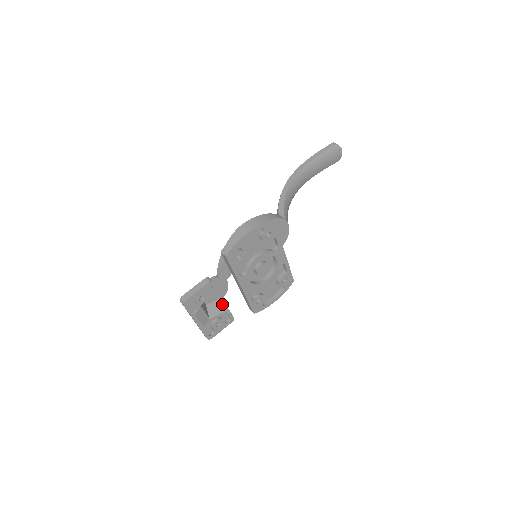
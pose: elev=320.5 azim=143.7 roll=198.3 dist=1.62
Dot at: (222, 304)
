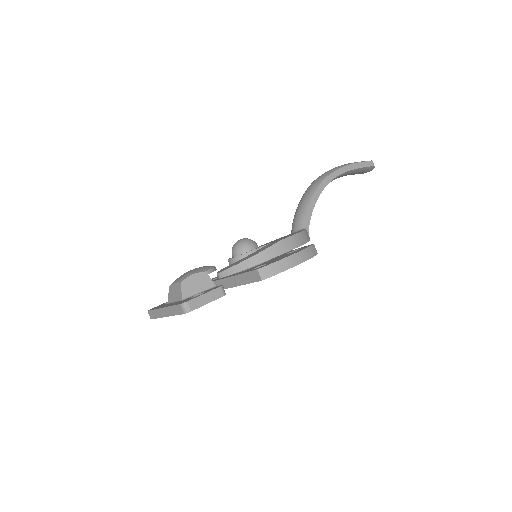
Dot at: occluded
